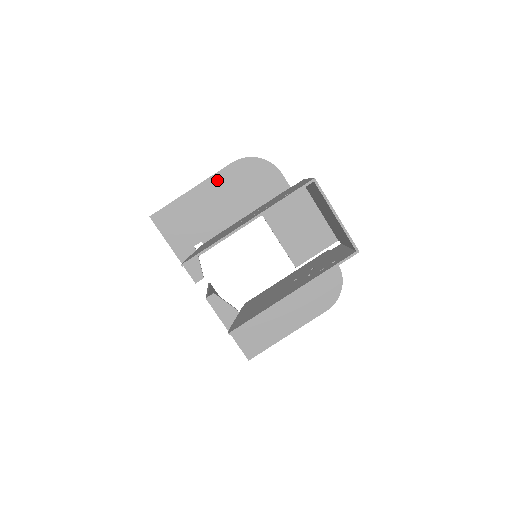
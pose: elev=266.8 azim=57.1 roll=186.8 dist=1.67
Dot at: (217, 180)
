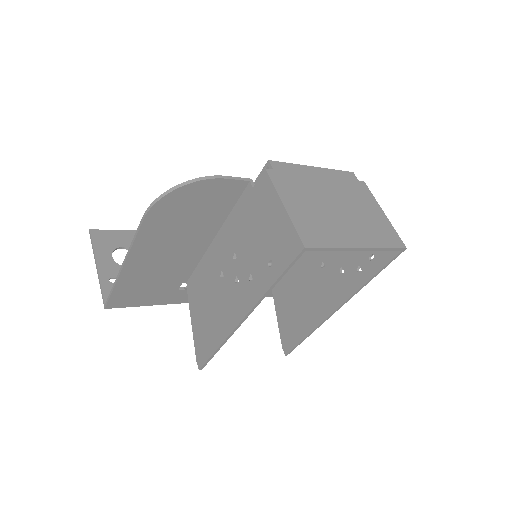
Dot at: (144, 243)
